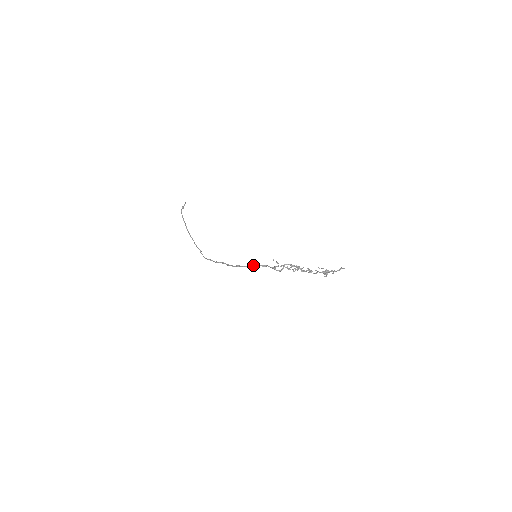
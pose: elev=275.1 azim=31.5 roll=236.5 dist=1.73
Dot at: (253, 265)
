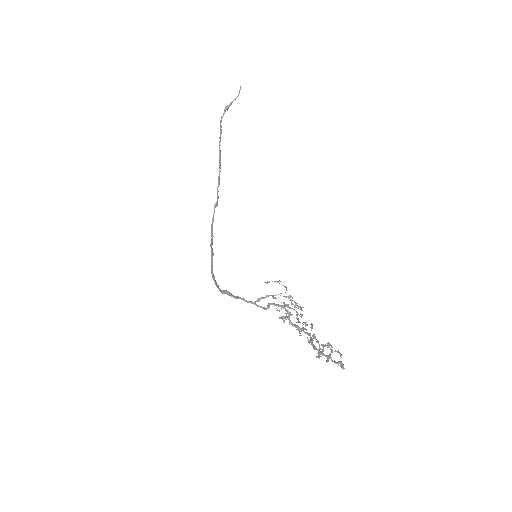
Dot at: (222, 291)
